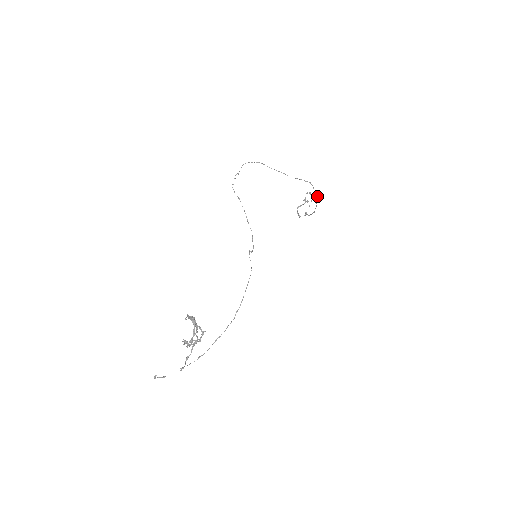
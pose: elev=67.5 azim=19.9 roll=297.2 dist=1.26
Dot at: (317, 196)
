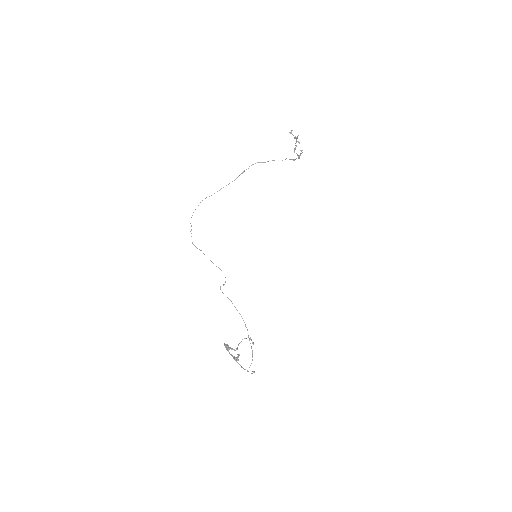
Dot at: occluded
